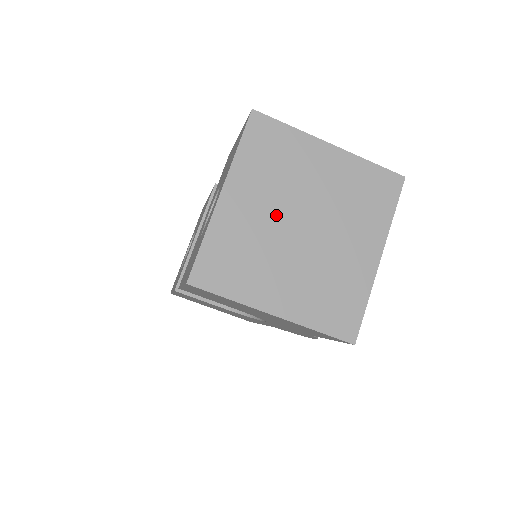
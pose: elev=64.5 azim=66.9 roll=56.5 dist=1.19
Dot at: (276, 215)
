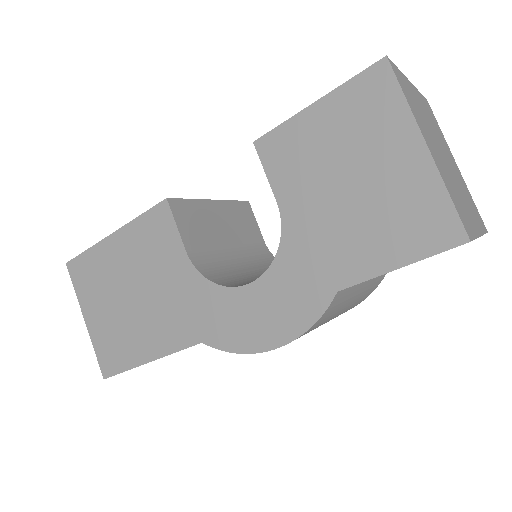
Dot at: (433, 131)
